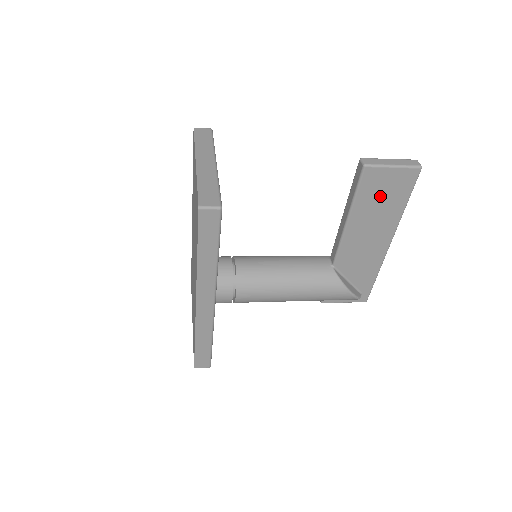
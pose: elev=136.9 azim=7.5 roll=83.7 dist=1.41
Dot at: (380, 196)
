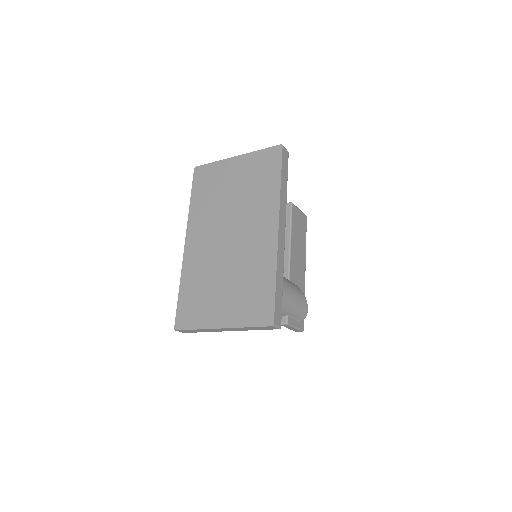
Dot at: (298, 228)
